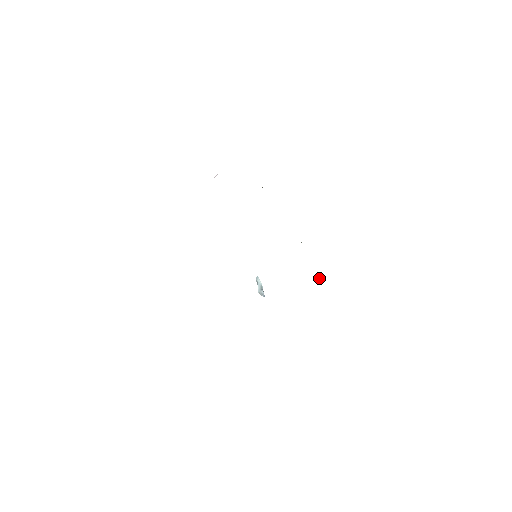
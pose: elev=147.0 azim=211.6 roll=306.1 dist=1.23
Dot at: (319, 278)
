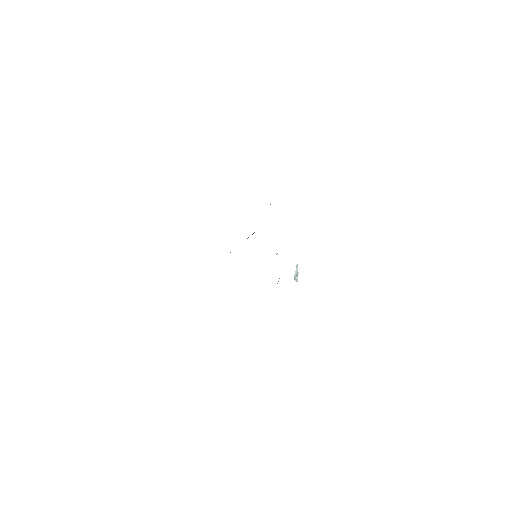
Dot at: (277, 283)
